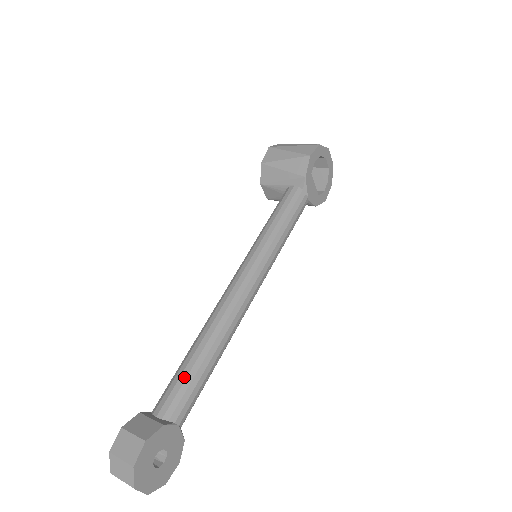
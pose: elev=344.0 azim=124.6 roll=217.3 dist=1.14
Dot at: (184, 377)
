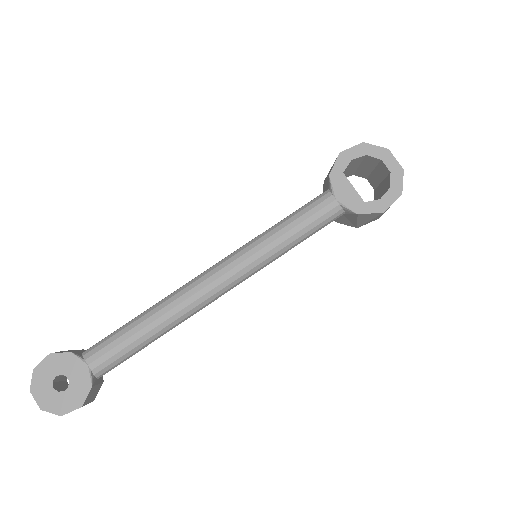
Dot at: (117, 330)
